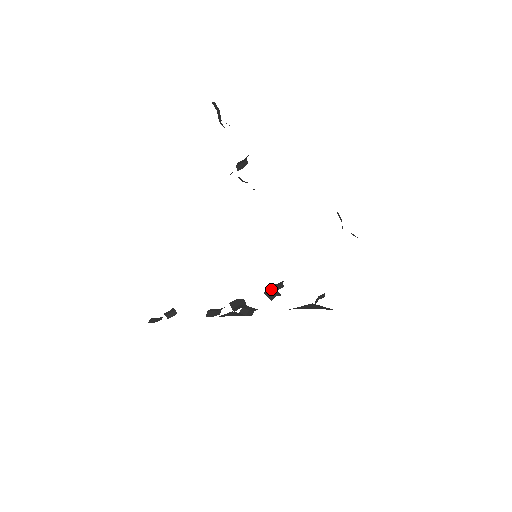
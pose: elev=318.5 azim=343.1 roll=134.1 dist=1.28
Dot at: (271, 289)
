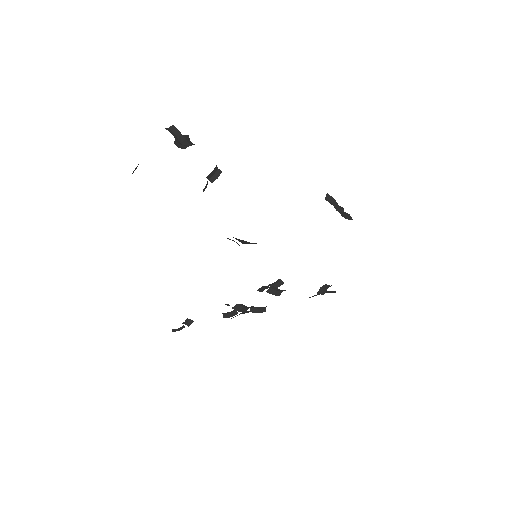
Dot at: (271, 287)
